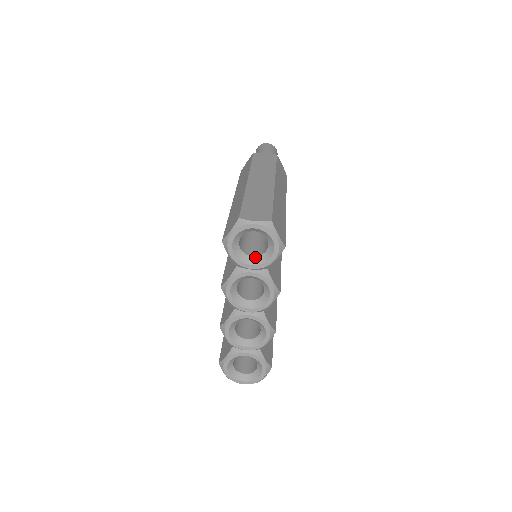
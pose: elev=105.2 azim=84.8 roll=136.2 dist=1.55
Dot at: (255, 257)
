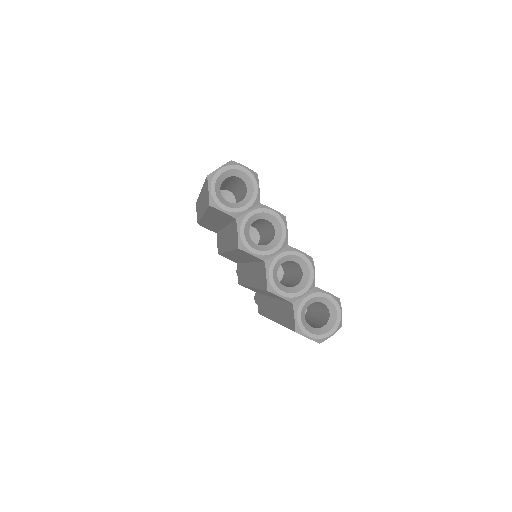
Dot at: (243, 200)
